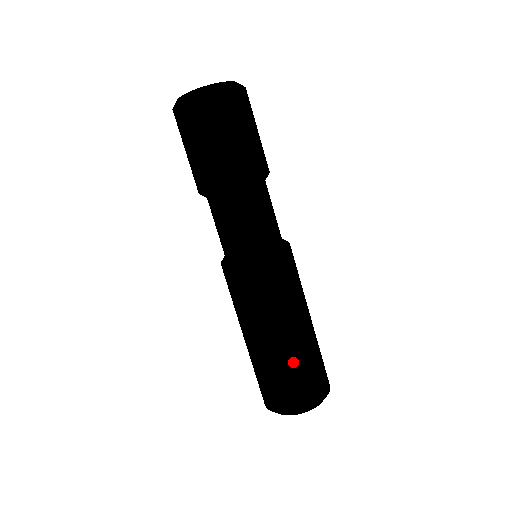
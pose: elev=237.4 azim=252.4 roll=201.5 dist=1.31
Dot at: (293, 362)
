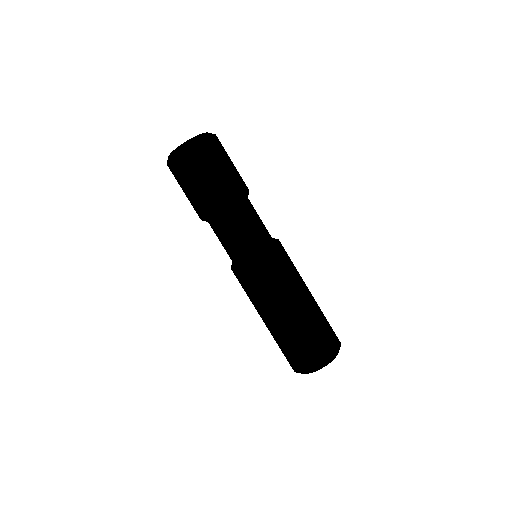
Dot at: (313, 321)
